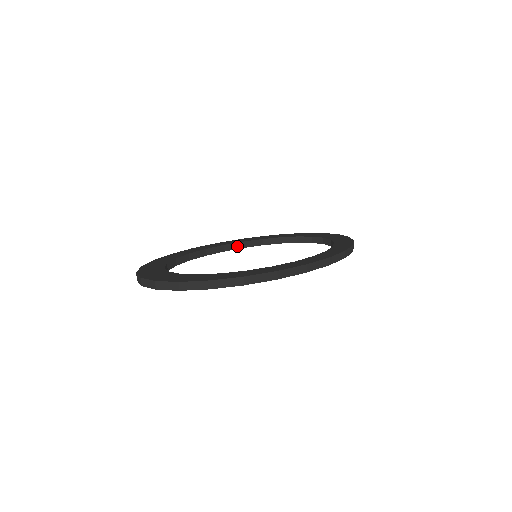
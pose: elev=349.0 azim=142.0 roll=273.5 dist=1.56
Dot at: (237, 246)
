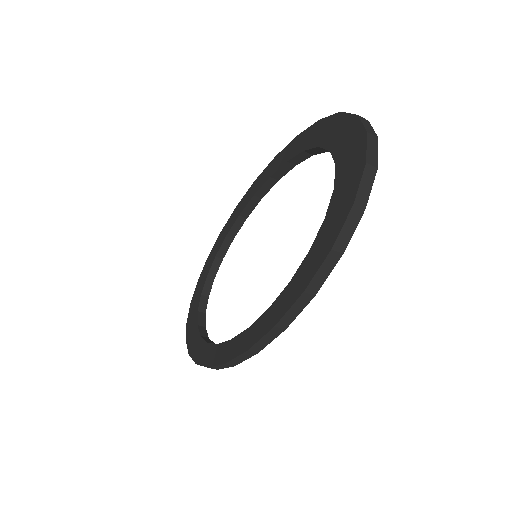
Dot at: (269, 185)
